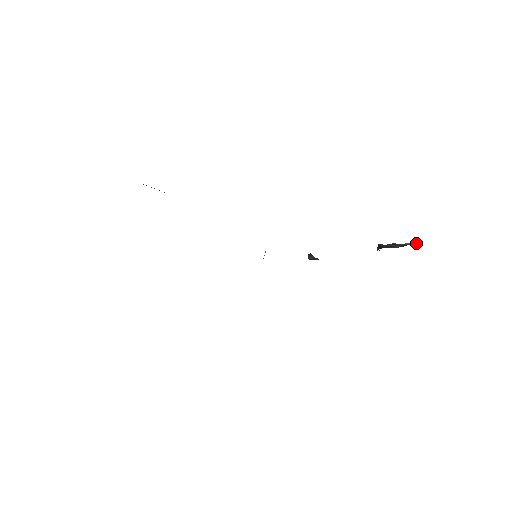
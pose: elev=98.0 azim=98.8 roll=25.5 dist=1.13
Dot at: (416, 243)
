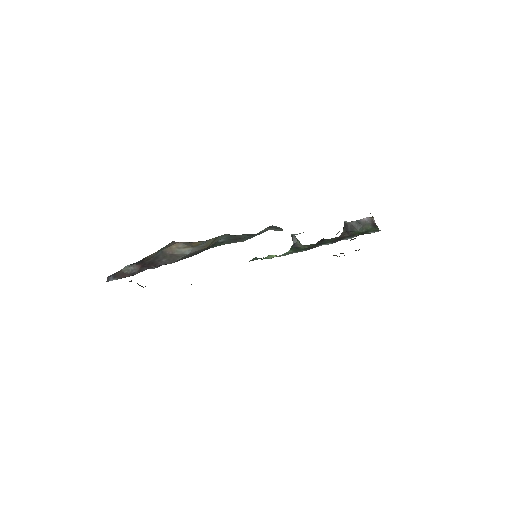
Dot at: (372, 219)
